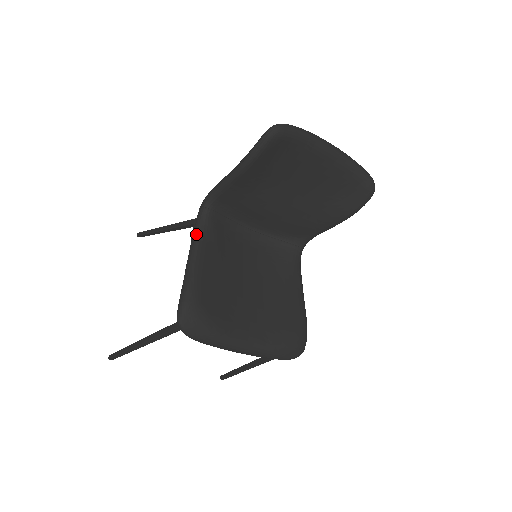
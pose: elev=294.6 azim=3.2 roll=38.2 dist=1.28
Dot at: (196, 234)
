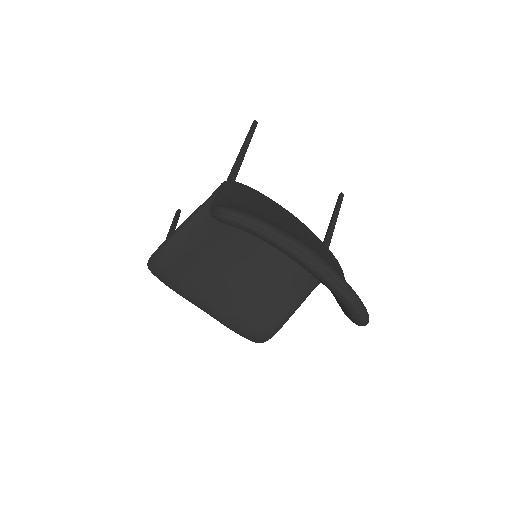
Dot at: (200, 208)
